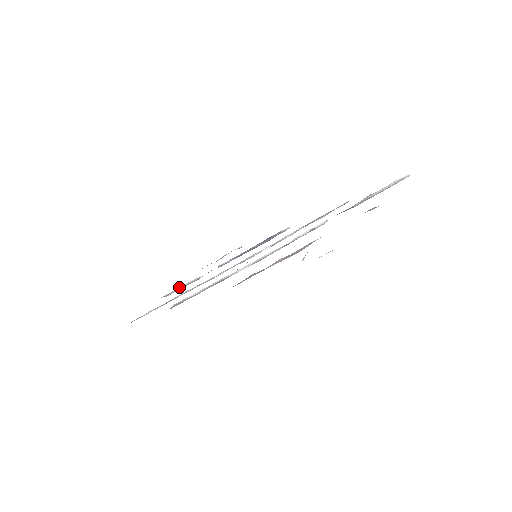
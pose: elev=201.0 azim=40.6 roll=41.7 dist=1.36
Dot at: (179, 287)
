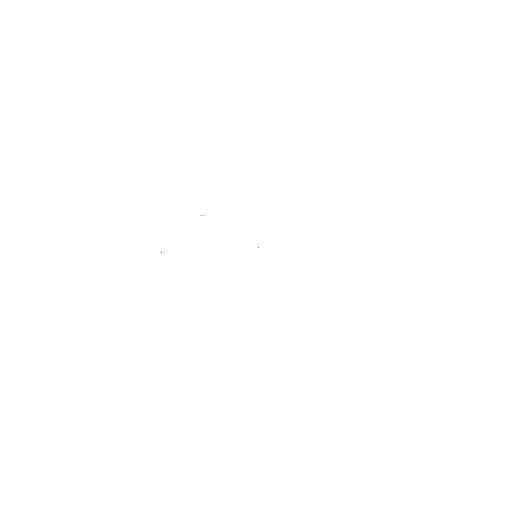
Dot at: occluded
